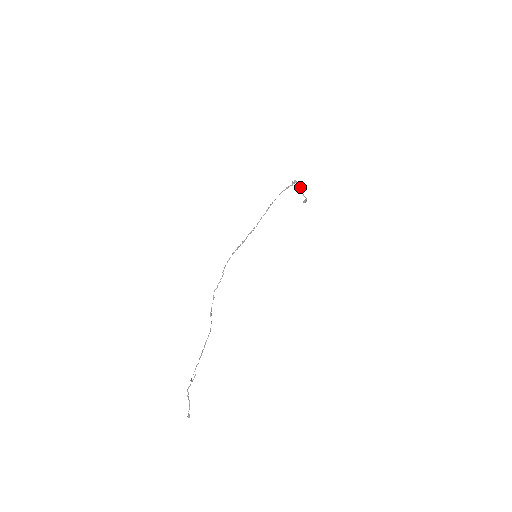
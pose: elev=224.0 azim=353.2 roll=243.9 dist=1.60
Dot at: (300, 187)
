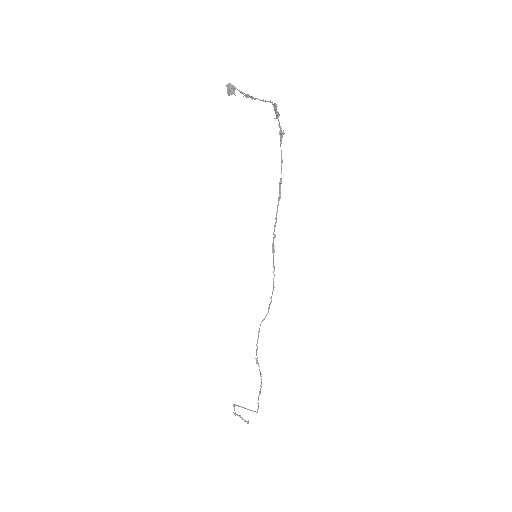
Dot at: occluded
